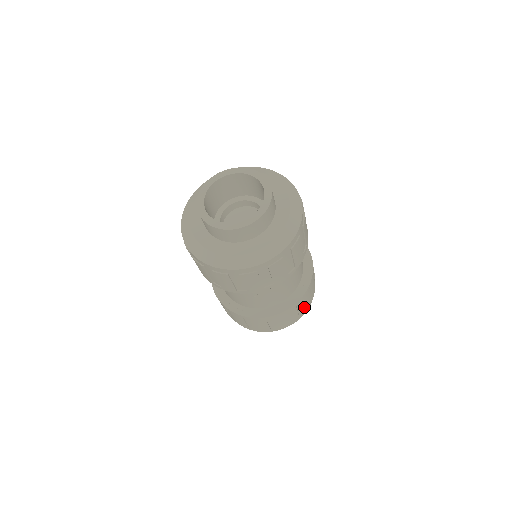
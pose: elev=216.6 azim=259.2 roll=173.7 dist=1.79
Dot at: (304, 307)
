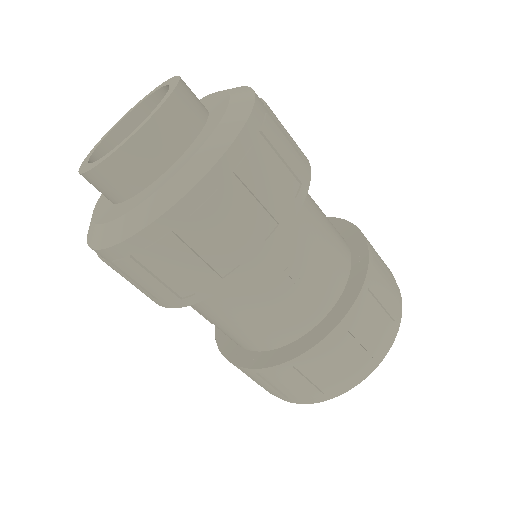
Dot at: (305, 388)
